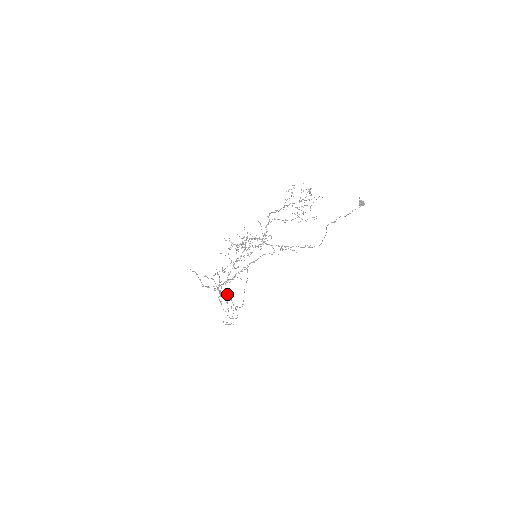
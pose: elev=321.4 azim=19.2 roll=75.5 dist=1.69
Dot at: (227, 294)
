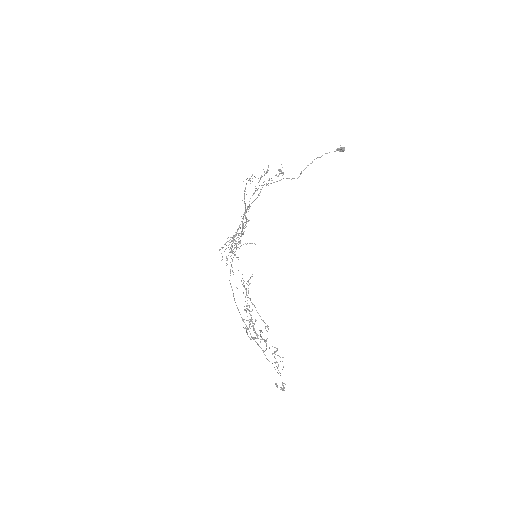
Dot at: (261, 330)
